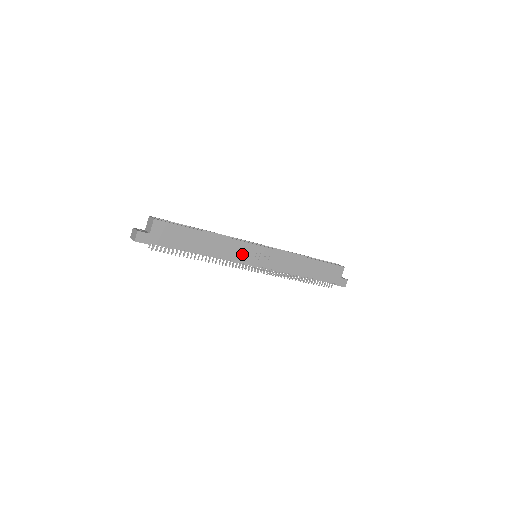
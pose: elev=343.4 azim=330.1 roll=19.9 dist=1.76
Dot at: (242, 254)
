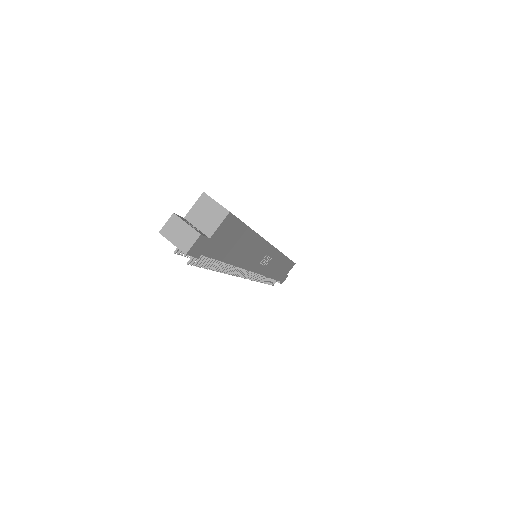
Dot at: (257, 259)
